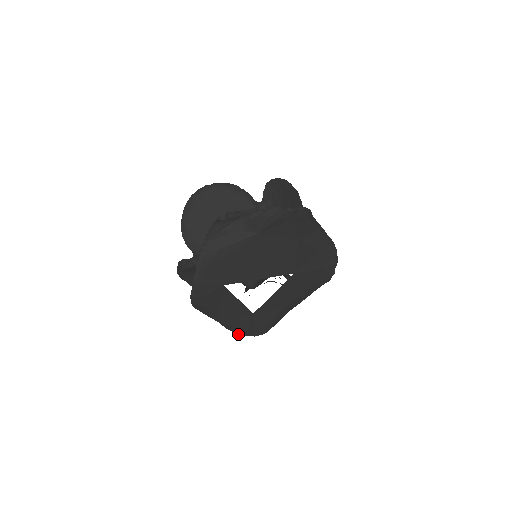
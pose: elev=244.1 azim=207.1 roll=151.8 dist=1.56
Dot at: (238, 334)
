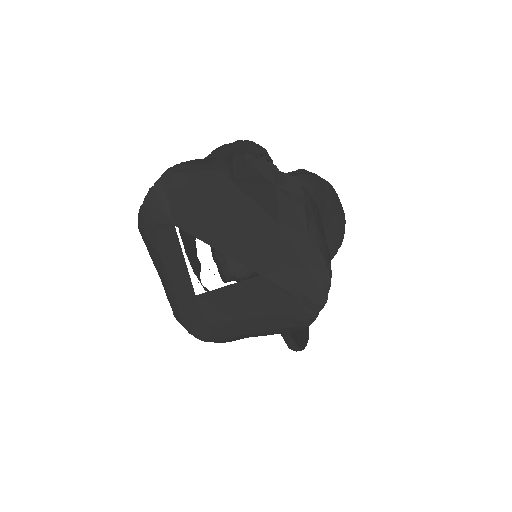
Dot at: (175, 315)
